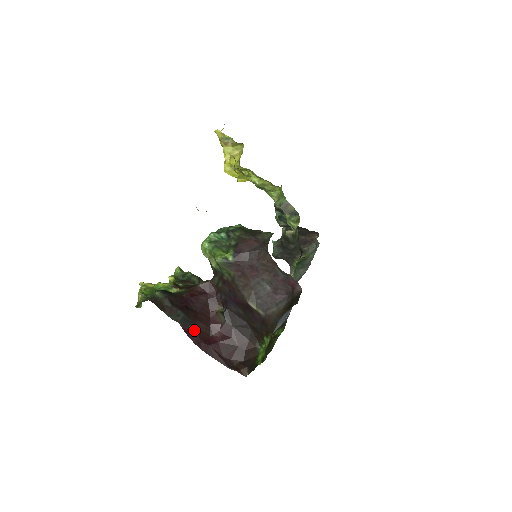
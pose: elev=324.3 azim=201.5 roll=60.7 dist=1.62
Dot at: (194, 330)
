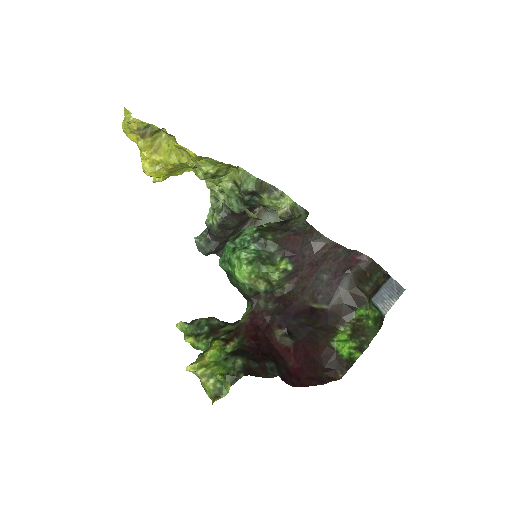
Dot at: (284, 373)
